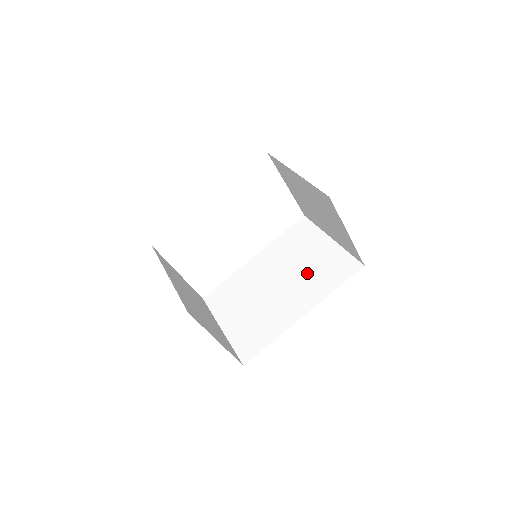
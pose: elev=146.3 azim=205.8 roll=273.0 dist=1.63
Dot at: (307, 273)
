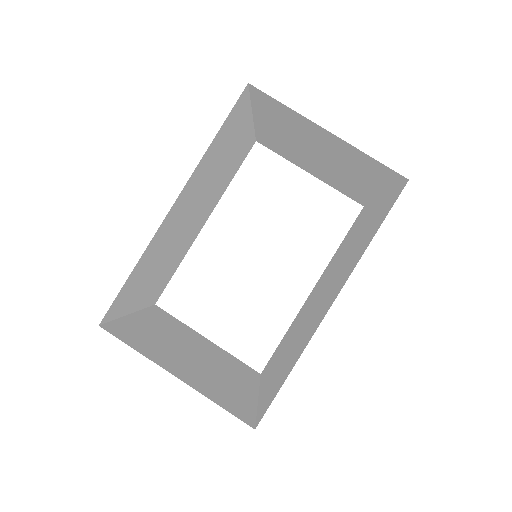
Dot at: (349, 255)
